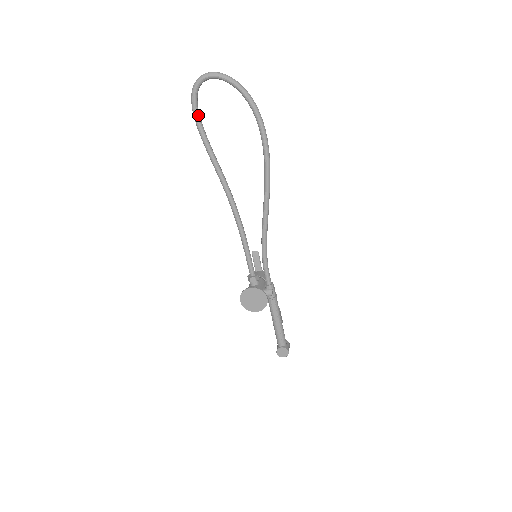
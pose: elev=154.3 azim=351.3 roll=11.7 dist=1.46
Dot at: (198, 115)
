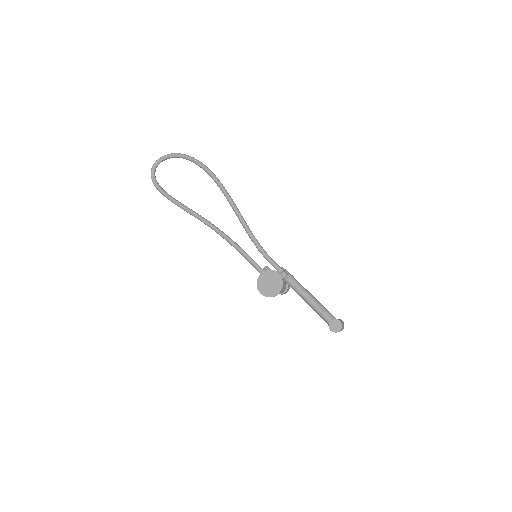
Dot at: (161, 189)
